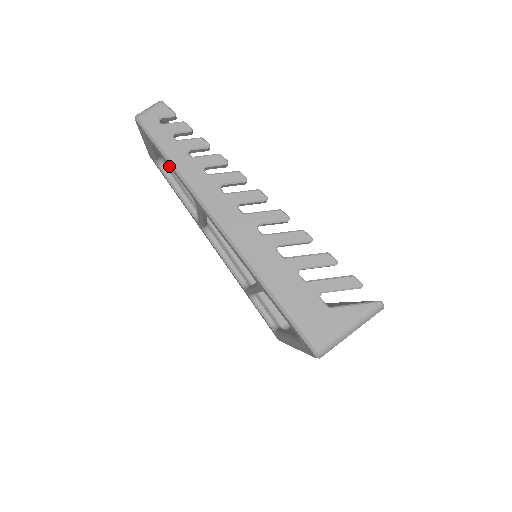
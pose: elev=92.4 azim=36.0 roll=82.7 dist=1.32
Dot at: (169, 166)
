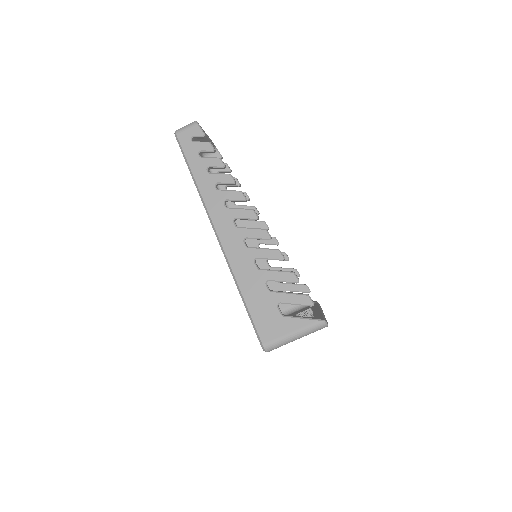
Dot at: occluded
